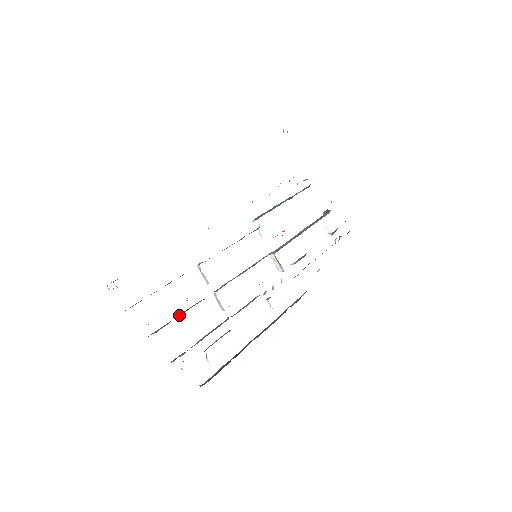
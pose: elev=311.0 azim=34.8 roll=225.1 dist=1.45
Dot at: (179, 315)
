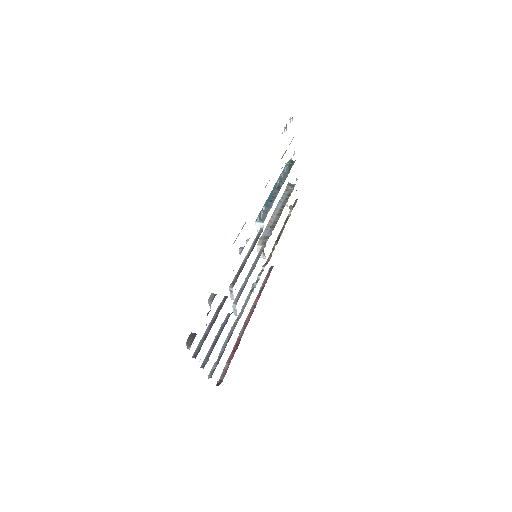
Dot at: (217, 338)
